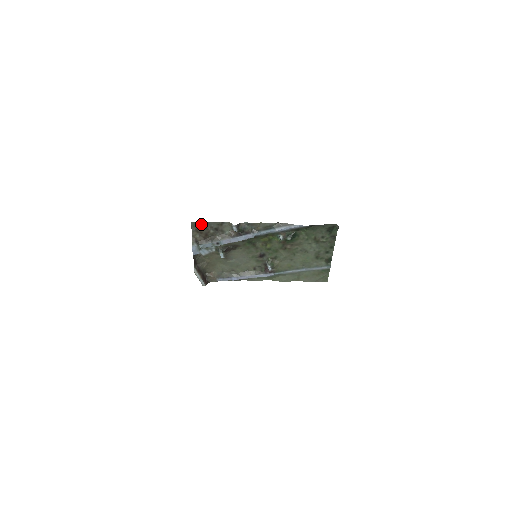
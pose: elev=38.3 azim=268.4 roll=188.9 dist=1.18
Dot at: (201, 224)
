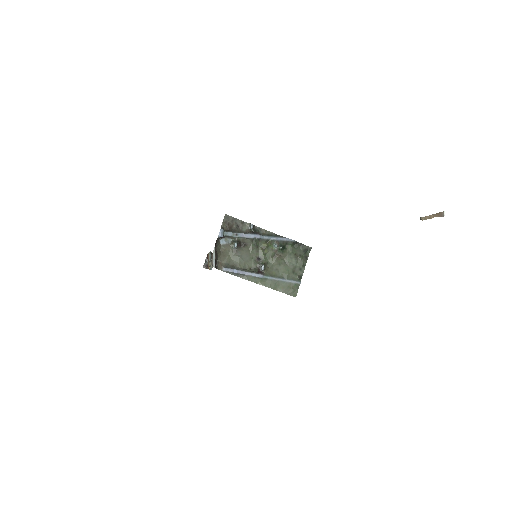
Dot at: (230, 218)
